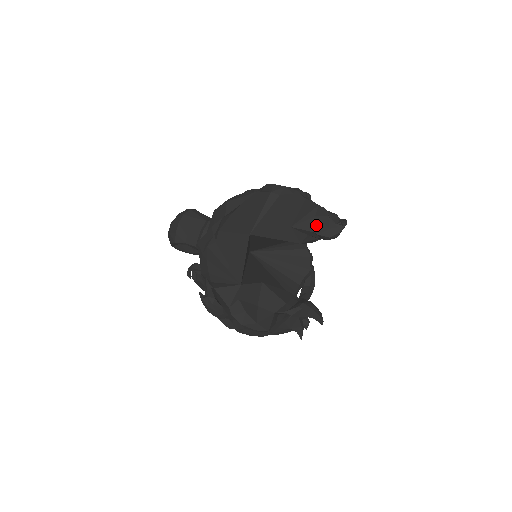
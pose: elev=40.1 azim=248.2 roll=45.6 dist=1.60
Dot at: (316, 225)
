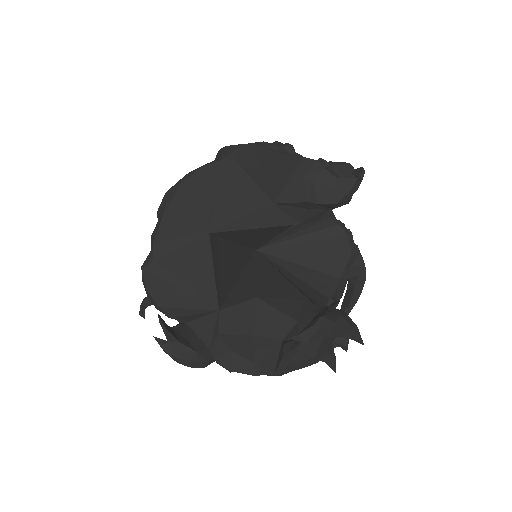
Dot at: (310, 190)
